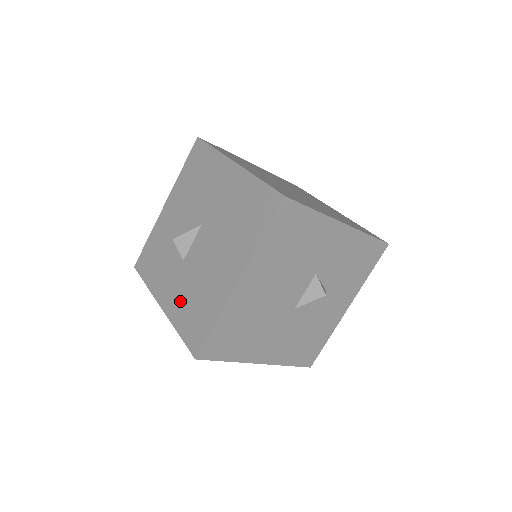
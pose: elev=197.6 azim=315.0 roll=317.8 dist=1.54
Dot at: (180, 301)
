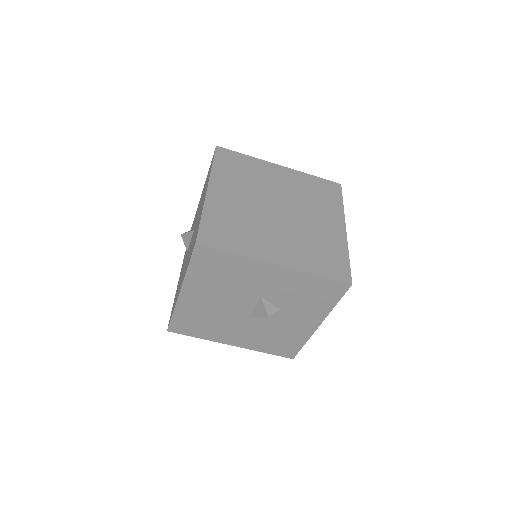
Dot at: occluded
